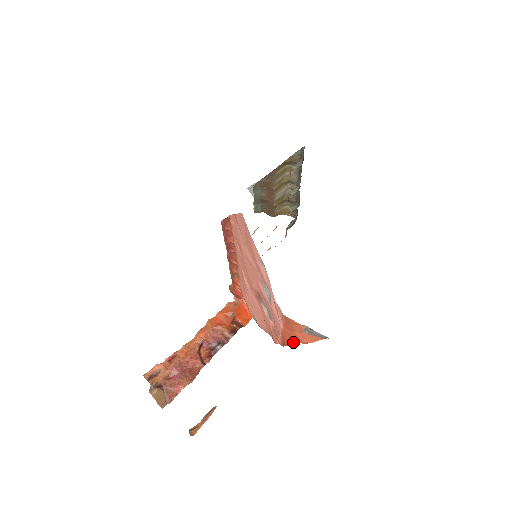
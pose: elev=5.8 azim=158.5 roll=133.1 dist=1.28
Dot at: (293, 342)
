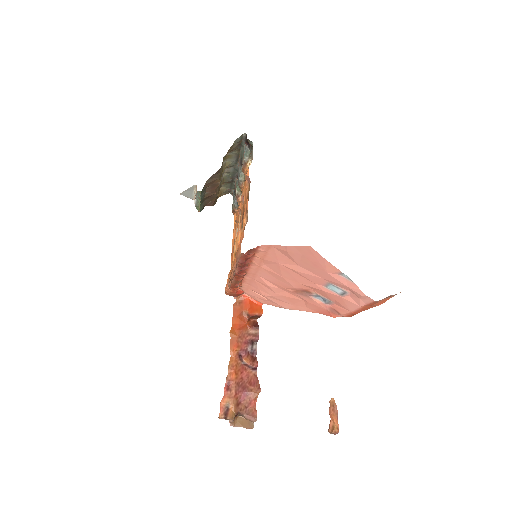
Dot at: occluded
